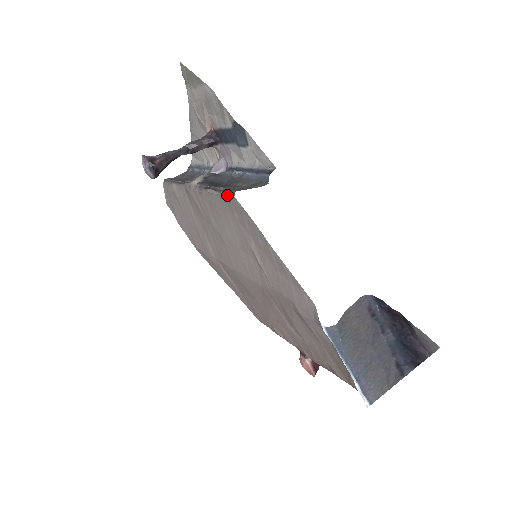
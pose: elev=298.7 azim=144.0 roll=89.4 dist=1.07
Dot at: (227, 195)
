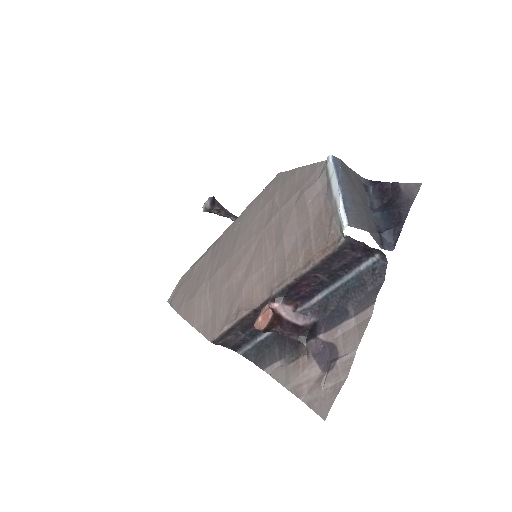
Dot at: (271, 182)
